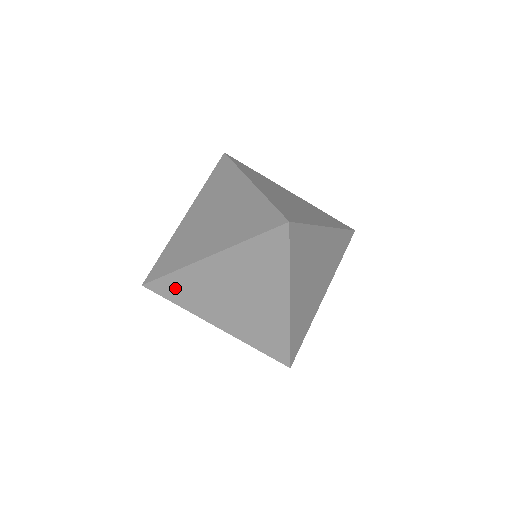
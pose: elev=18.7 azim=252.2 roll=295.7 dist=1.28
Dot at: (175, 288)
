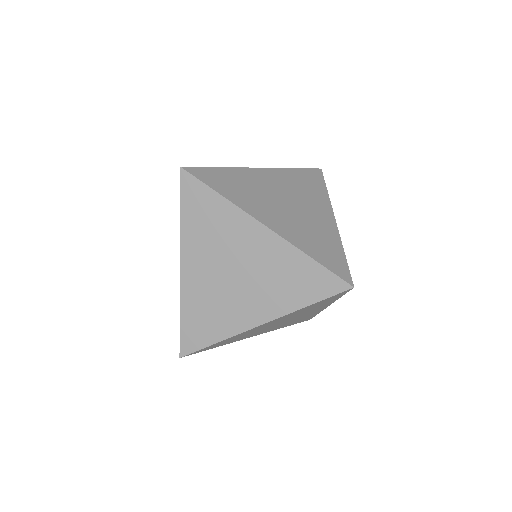
Dot at: (221, 179)
